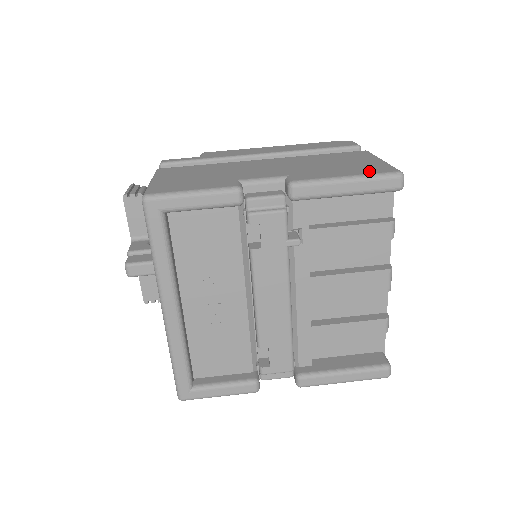
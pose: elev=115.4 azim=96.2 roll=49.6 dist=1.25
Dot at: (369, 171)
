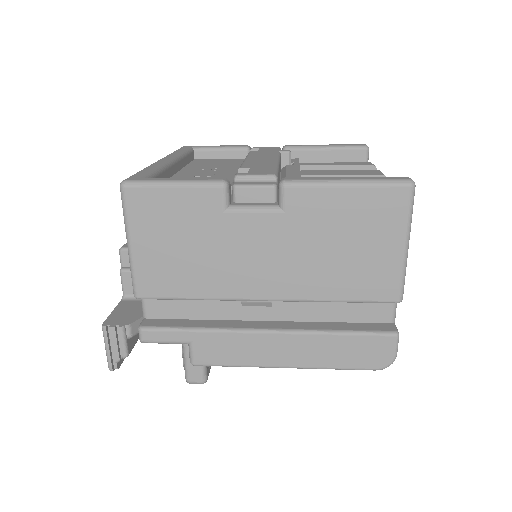
Dot at: occluded
